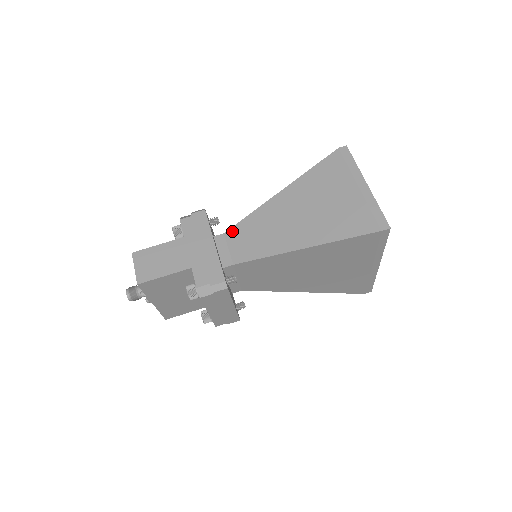
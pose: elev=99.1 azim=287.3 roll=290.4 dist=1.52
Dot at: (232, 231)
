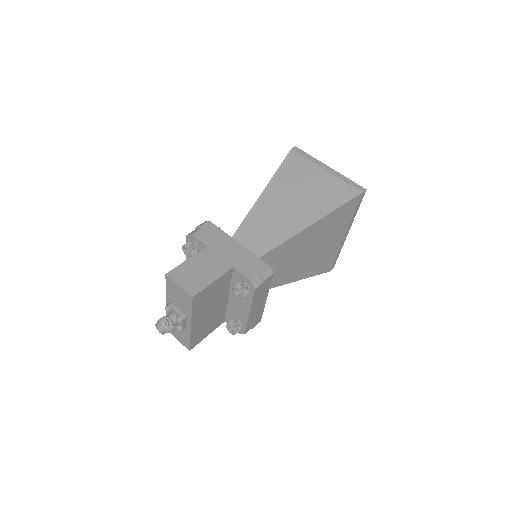
Dot at: (238, 234)
